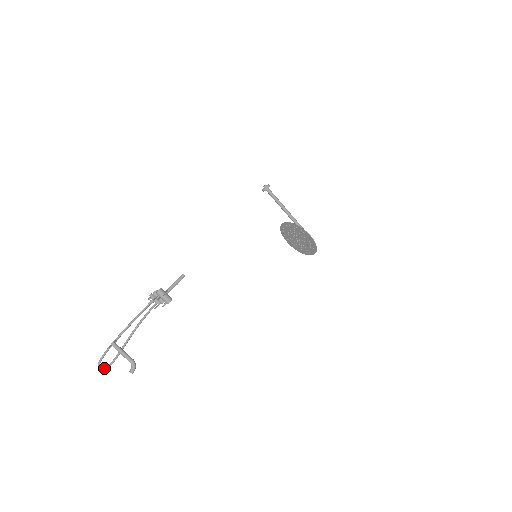
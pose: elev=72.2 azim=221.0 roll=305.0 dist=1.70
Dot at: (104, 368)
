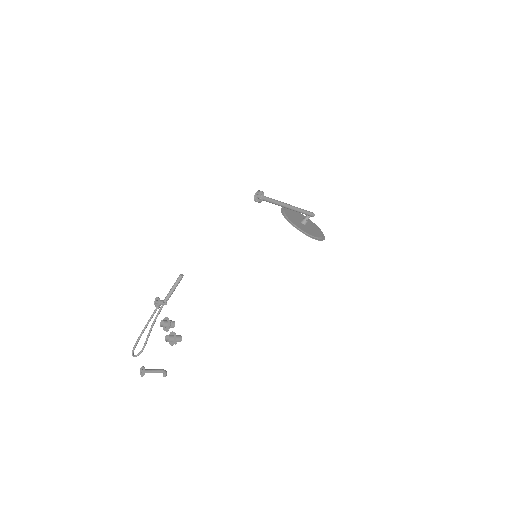
Dot at: (138, 355)
